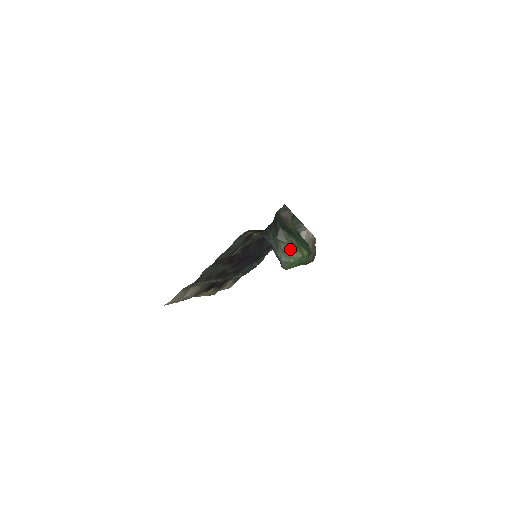
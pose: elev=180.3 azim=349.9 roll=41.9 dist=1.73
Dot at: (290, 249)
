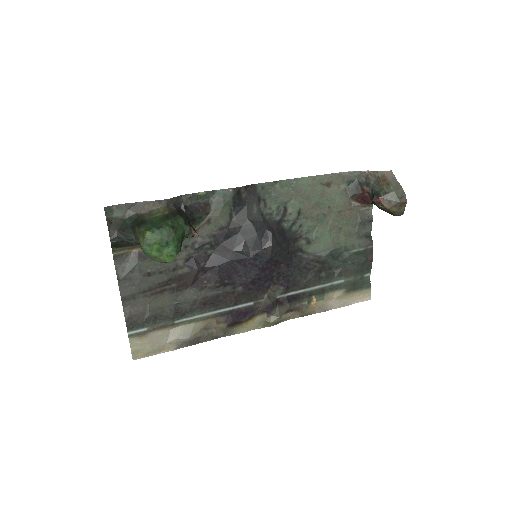
Dot at: (139, 241)
